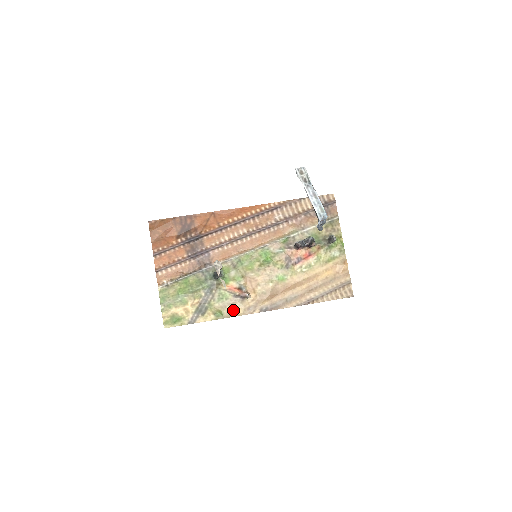
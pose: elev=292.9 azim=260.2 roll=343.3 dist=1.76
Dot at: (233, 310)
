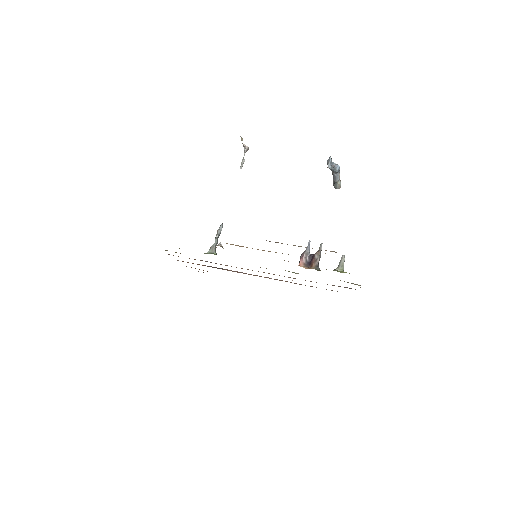
Dot at: occluded
